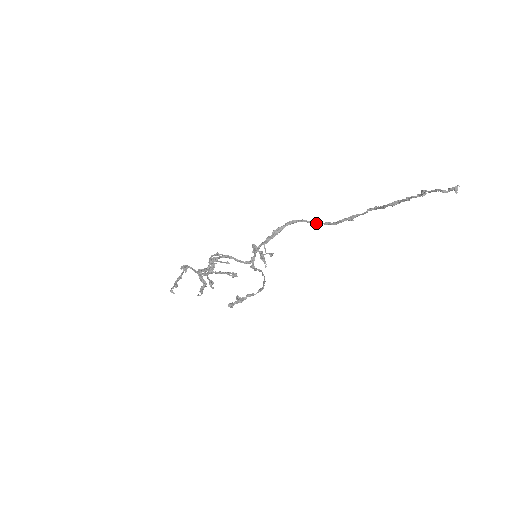
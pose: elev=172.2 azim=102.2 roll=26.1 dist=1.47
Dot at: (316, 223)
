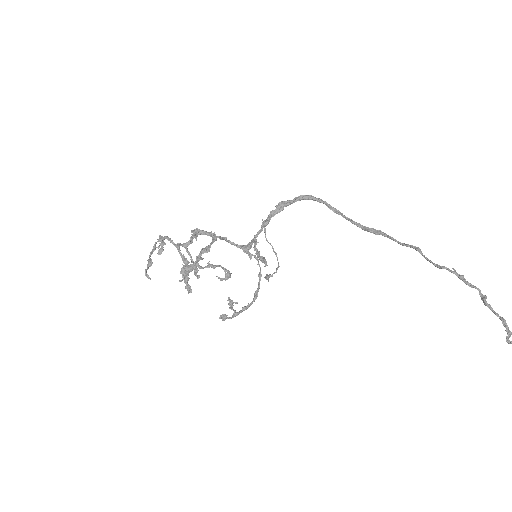
Dot at: (335, 211)
